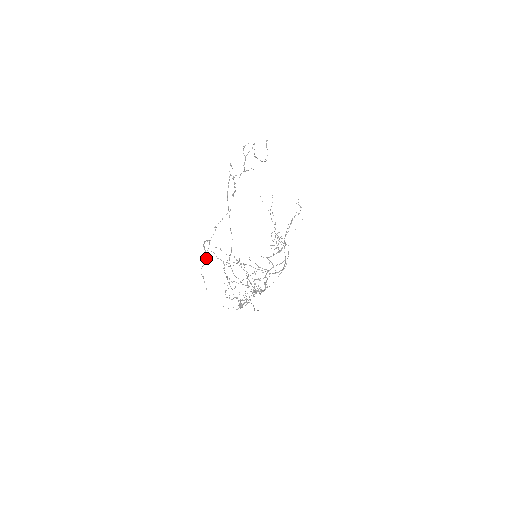
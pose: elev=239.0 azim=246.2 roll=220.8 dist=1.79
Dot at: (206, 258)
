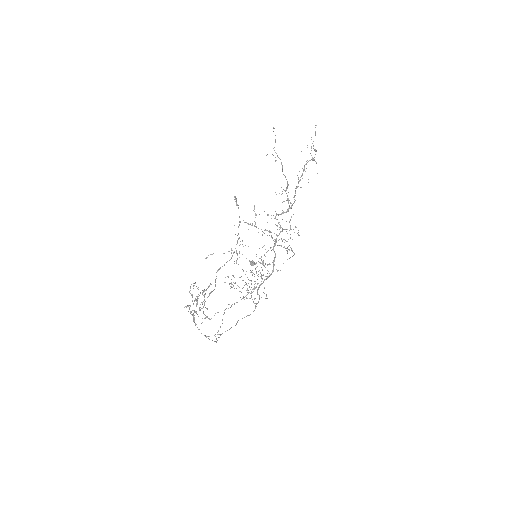
Dot at: (198, 289)
